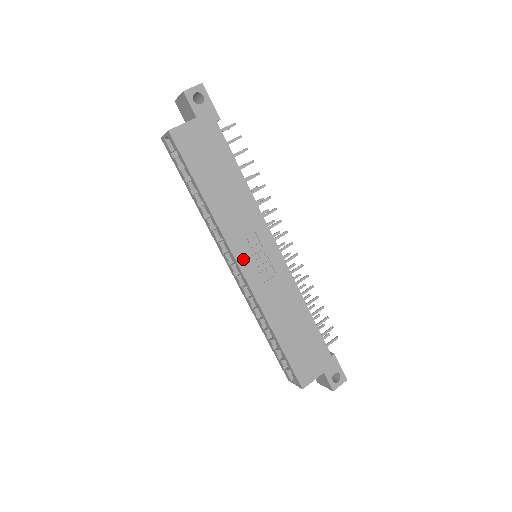
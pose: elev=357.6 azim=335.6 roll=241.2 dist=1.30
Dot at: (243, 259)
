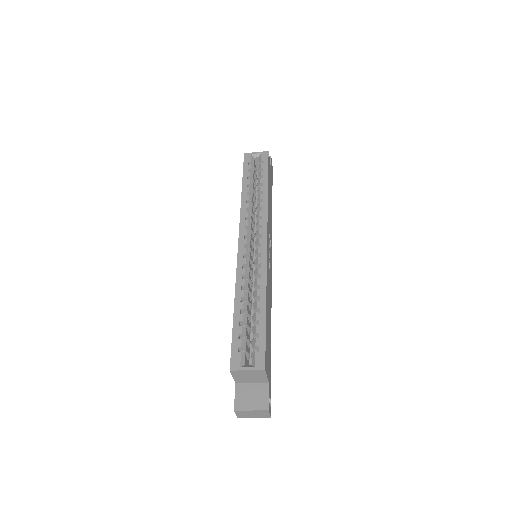
Dot at: (268, 238)
